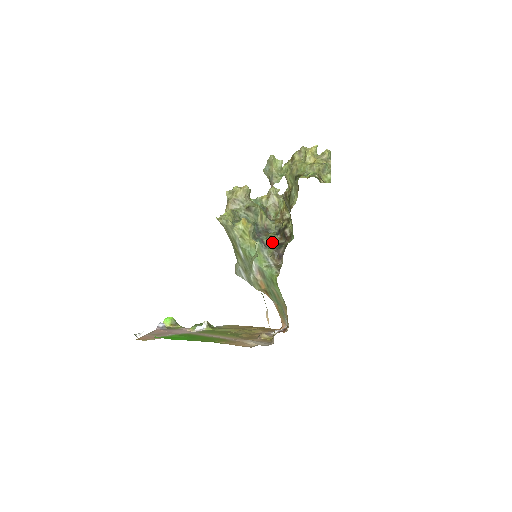
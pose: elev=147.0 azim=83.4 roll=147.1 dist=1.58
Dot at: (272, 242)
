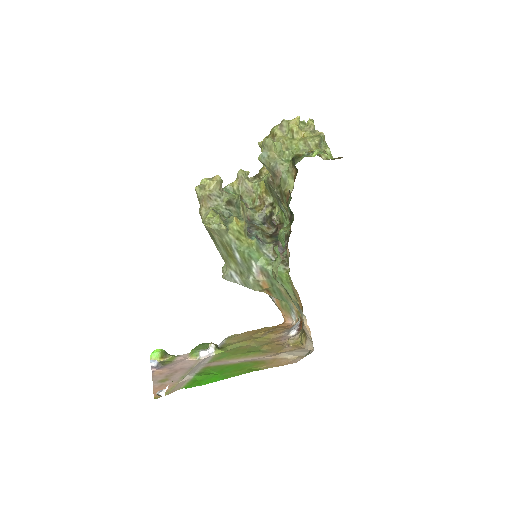
Dot at: (265, 235)
